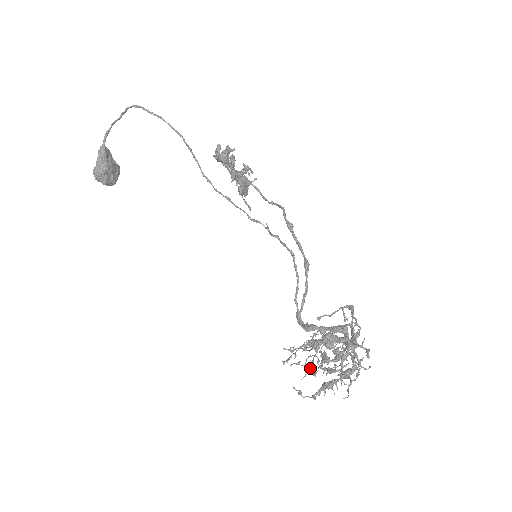
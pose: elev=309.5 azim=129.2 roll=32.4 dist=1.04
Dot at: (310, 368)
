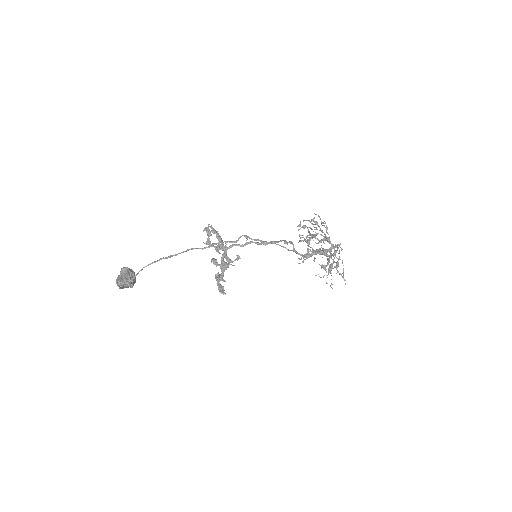
Dot at: occluded
